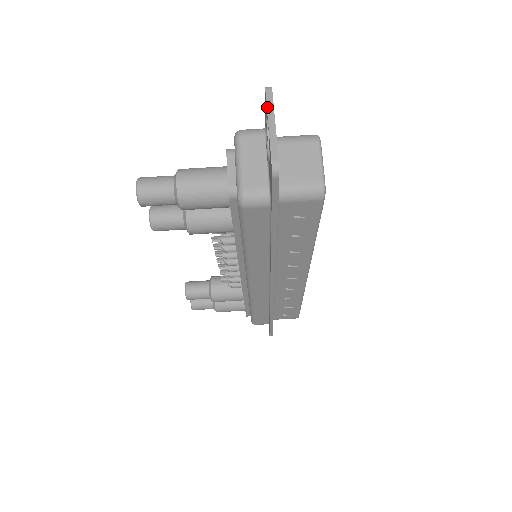
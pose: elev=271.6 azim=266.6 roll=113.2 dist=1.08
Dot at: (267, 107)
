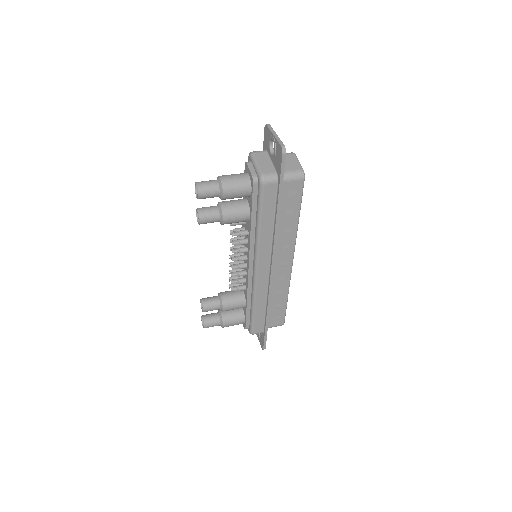
Dot at: (270, 130)
